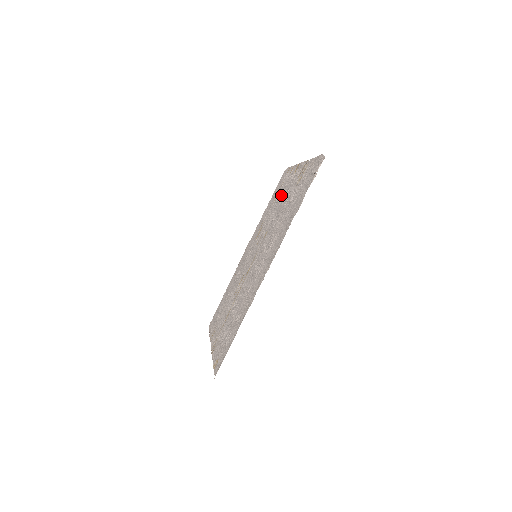
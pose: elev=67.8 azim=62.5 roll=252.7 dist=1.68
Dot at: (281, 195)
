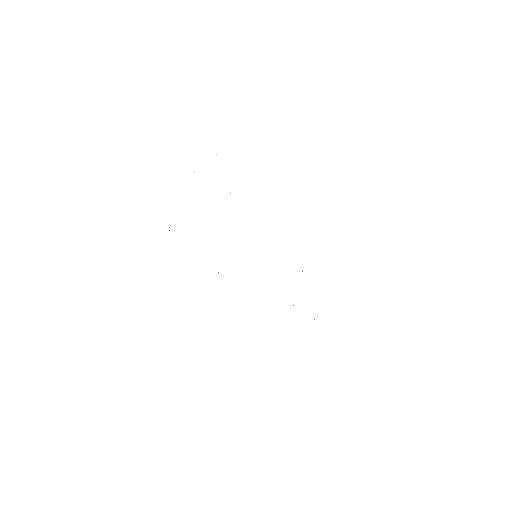
Dot at: occluded
